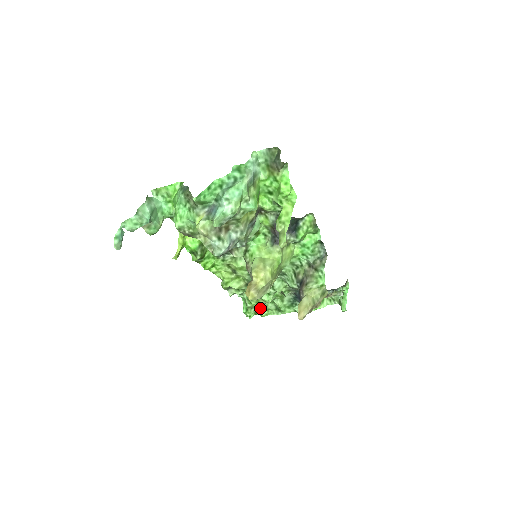
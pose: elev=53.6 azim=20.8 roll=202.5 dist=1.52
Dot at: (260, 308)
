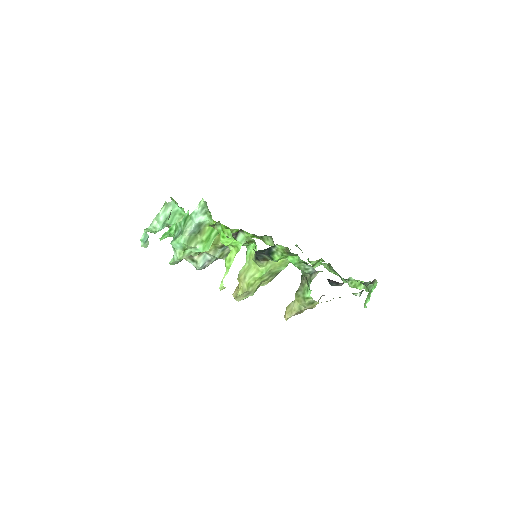
Dot at: (322, 261)
